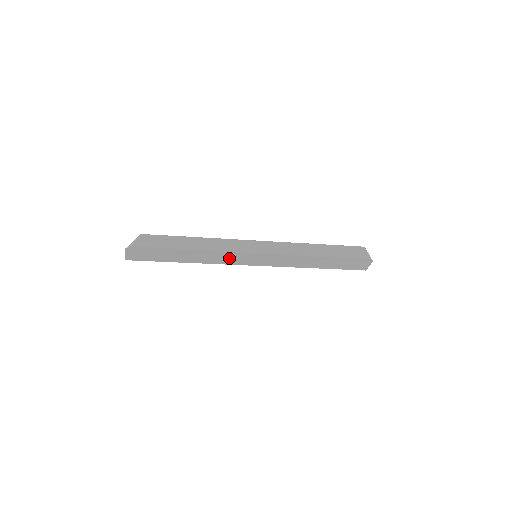
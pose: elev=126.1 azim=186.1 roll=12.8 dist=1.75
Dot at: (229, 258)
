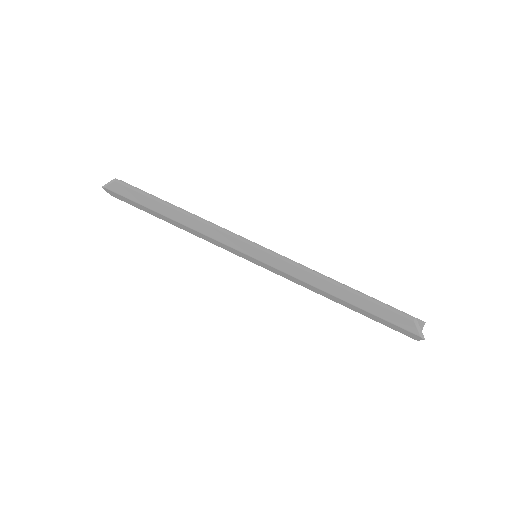
Dot at: (220, 244)
